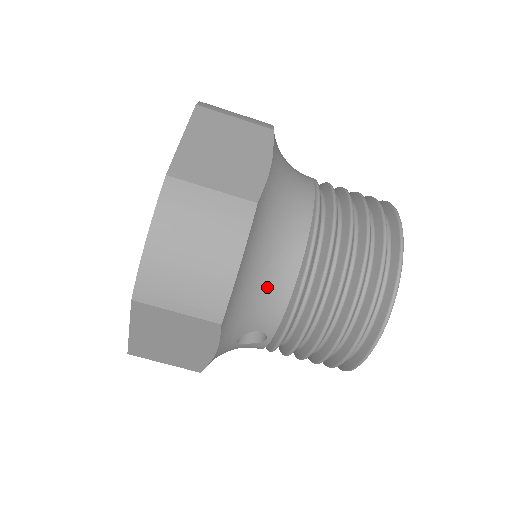
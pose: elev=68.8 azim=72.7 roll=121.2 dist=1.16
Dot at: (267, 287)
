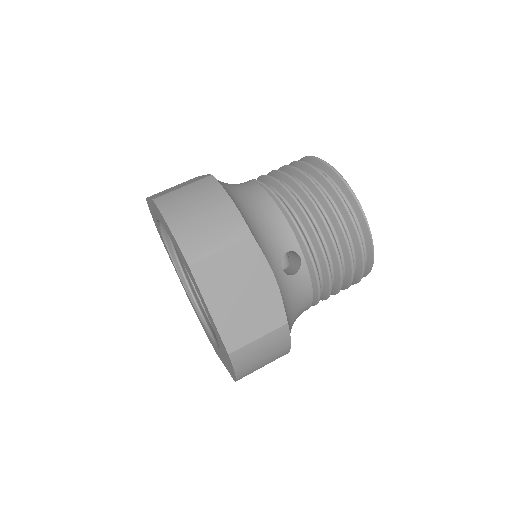
Dot at: (263, 215)
